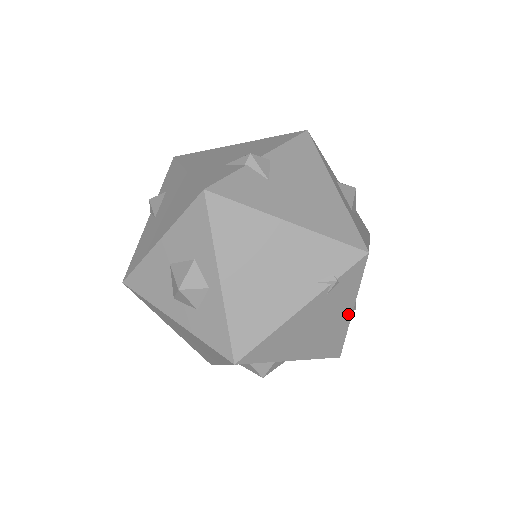
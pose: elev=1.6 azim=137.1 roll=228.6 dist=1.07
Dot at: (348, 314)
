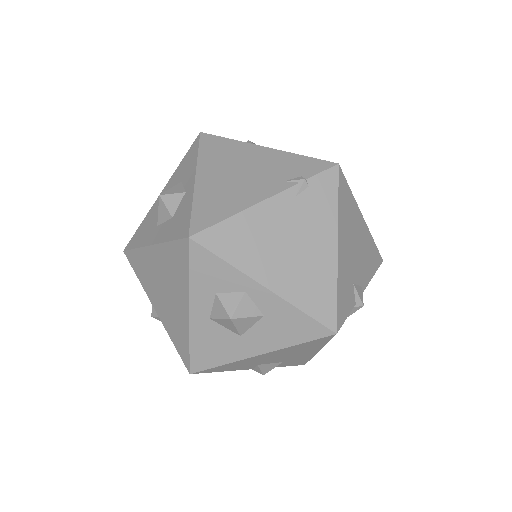
Dot at: (332, 249)
